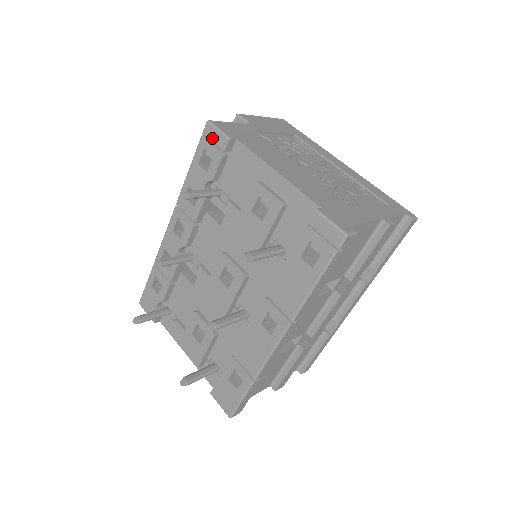
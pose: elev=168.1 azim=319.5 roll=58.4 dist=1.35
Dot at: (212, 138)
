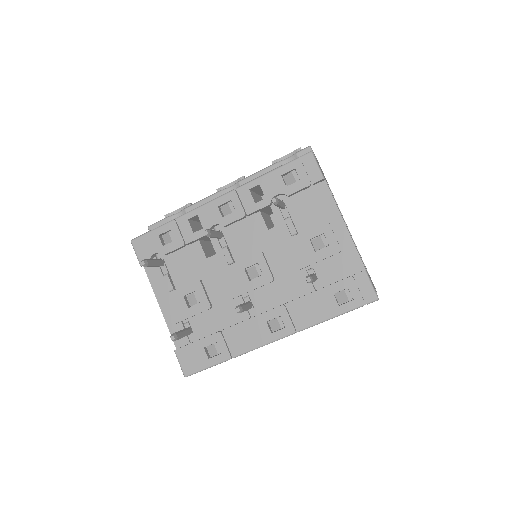
Dot at: (308, 167)
